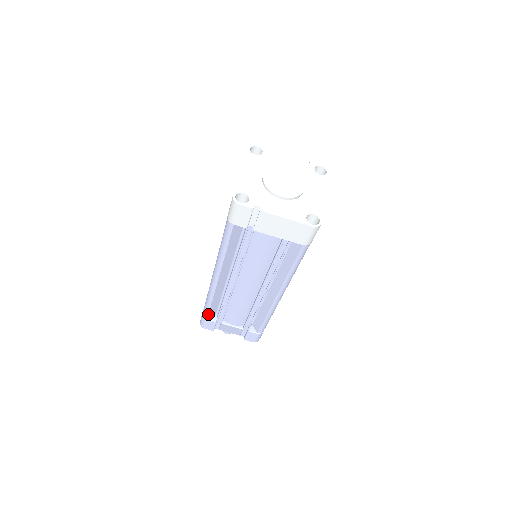
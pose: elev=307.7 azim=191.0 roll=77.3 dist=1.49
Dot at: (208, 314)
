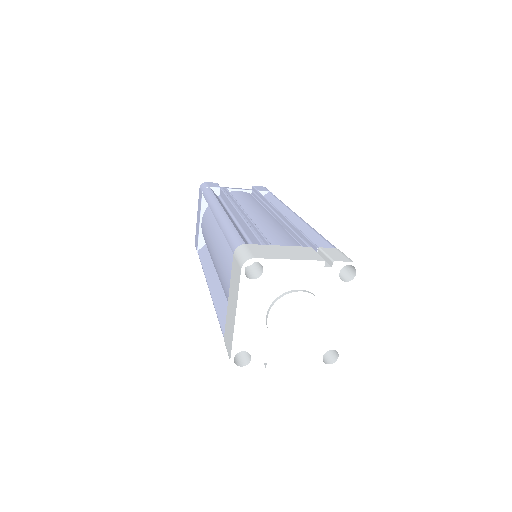
Dot at: occluded
